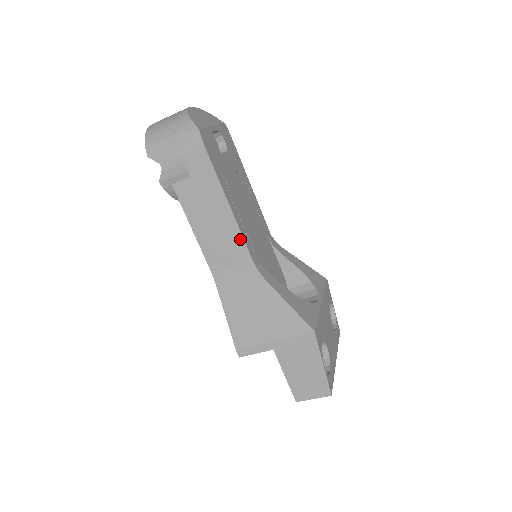
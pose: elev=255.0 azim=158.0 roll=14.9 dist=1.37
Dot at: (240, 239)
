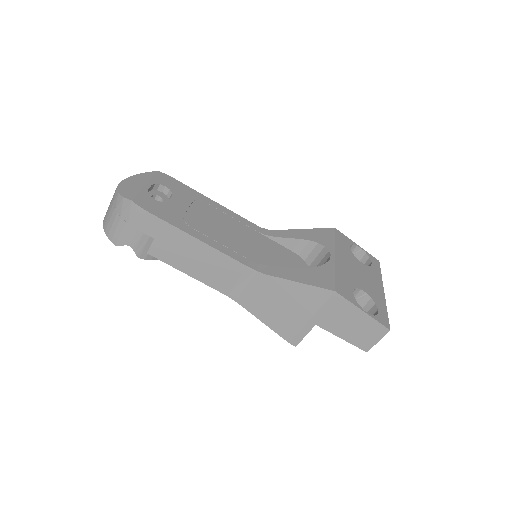
Dot at: (226, 258)
